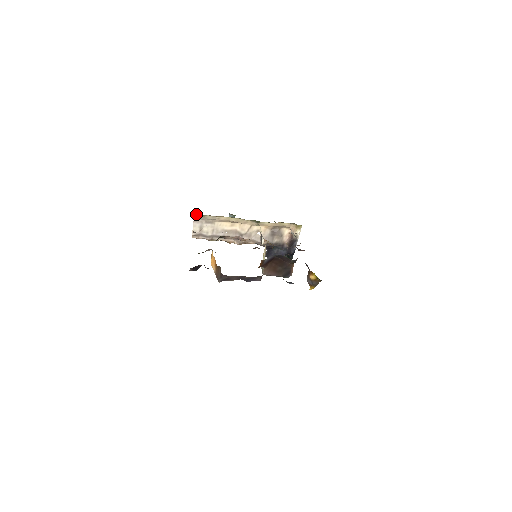
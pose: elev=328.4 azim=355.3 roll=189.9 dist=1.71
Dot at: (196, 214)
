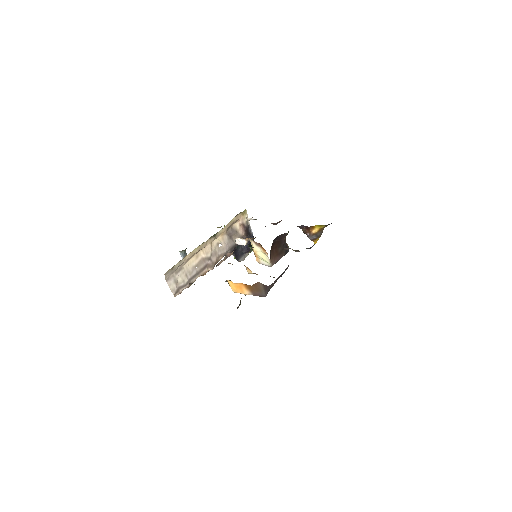
Dot at: occluded
